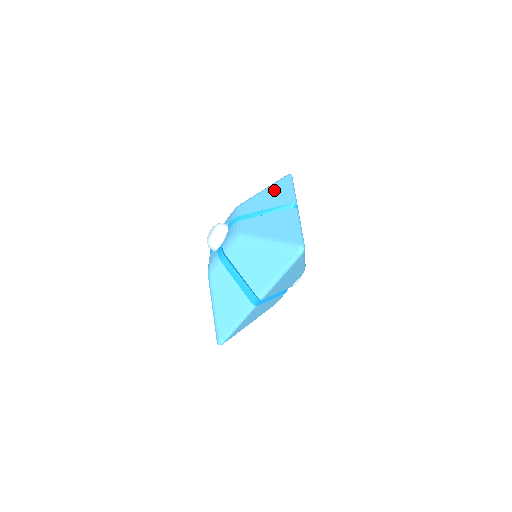
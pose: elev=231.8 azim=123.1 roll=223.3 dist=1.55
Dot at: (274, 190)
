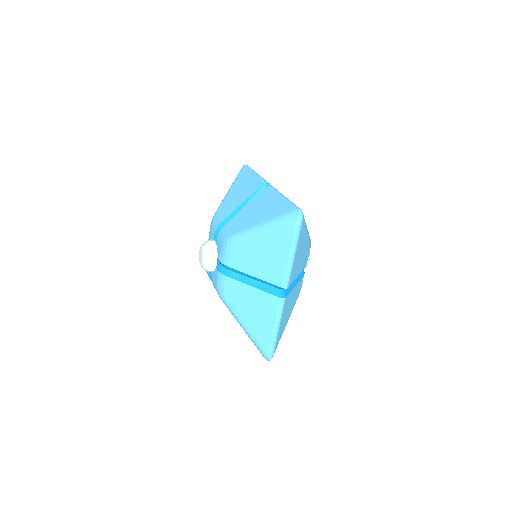
Dot at: (271, 244)
